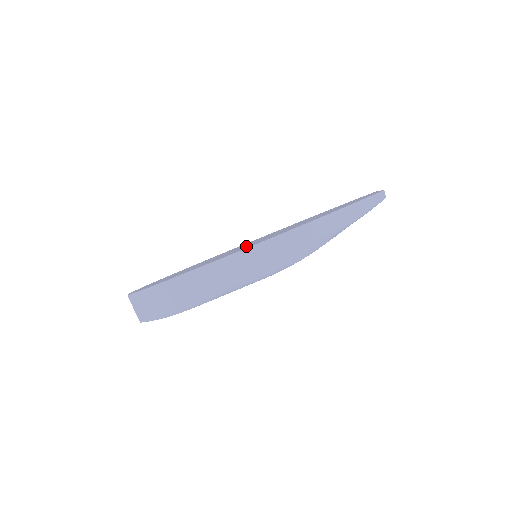
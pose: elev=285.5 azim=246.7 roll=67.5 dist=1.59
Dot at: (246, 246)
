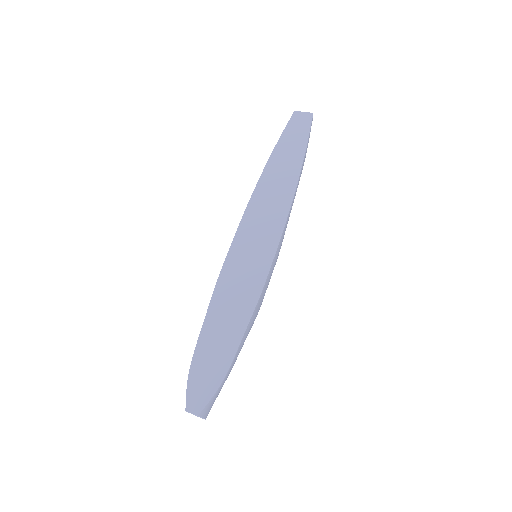
Dot at: (258, 257)
